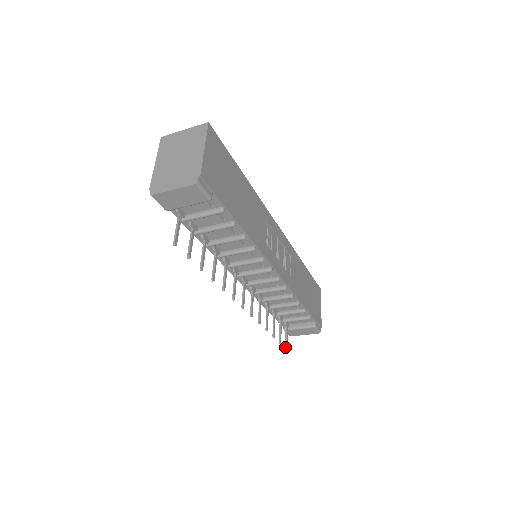
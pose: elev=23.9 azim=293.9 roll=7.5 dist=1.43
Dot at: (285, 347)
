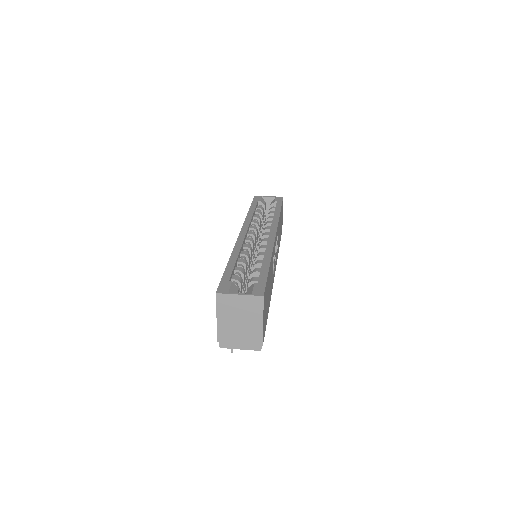
Dot at: occluded
